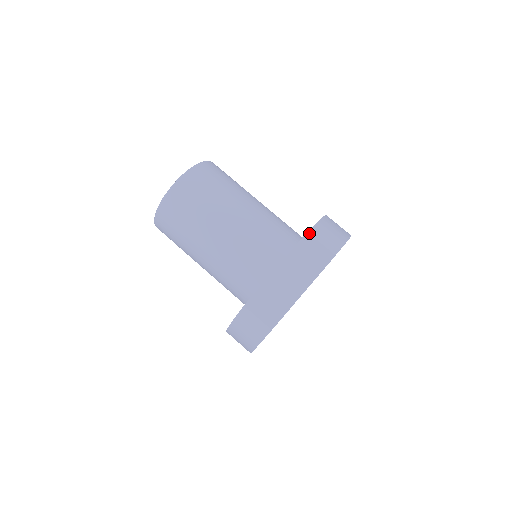
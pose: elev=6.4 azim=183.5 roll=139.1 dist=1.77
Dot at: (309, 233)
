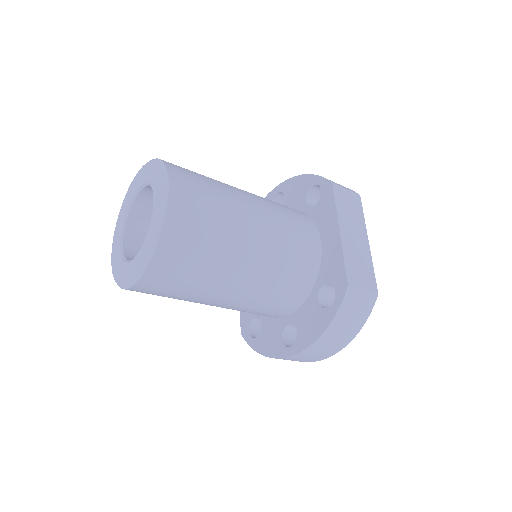
Dot at: (334, 183)
